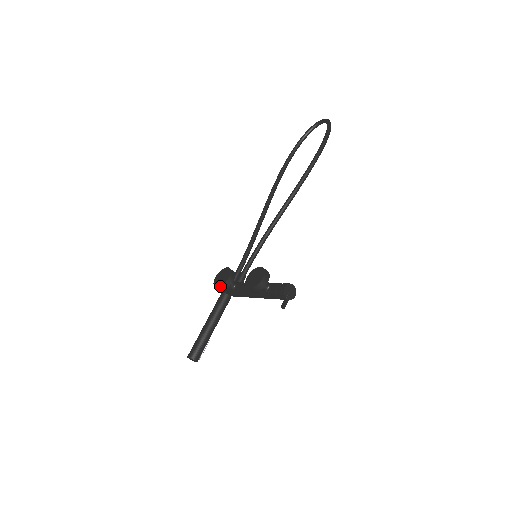
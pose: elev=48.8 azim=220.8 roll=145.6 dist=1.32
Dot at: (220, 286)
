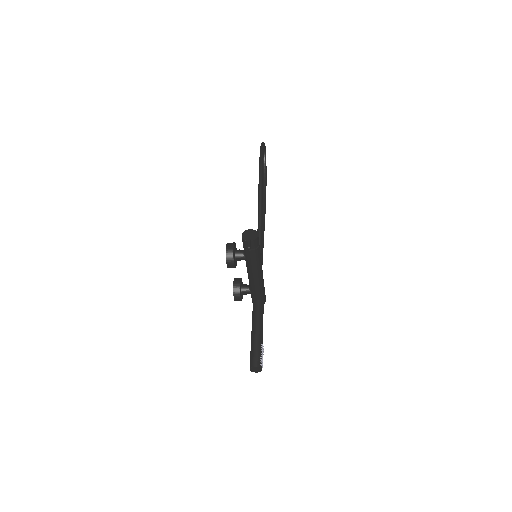
Dot at: (233, 295)
